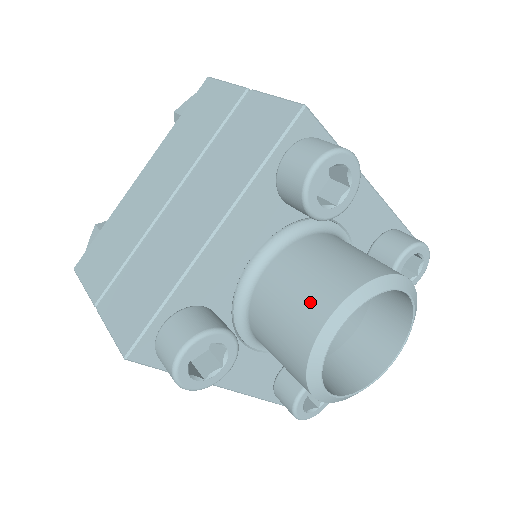
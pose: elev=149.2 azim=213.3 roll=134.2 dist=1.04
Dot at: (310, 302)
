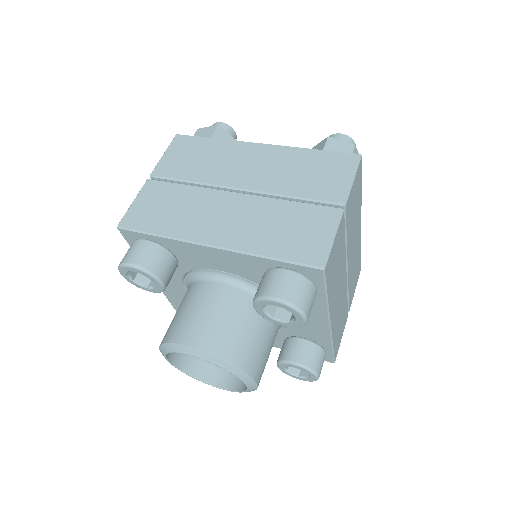
Dot at: (201, 329)
